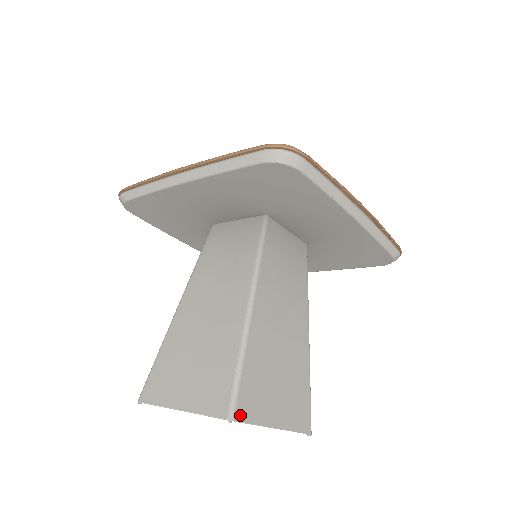
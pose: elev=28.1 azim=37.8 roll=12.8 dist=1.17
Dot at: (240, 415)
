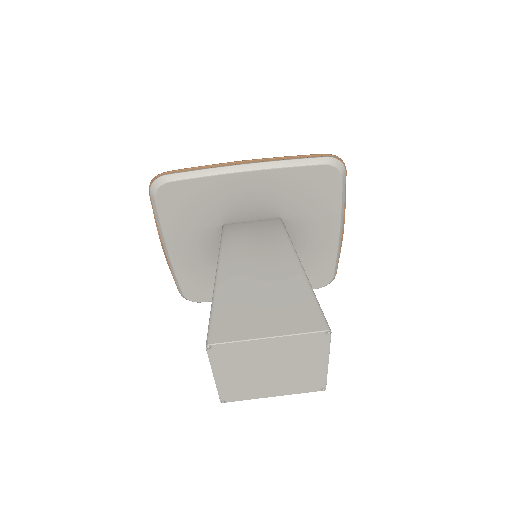
Dot at: occluded
